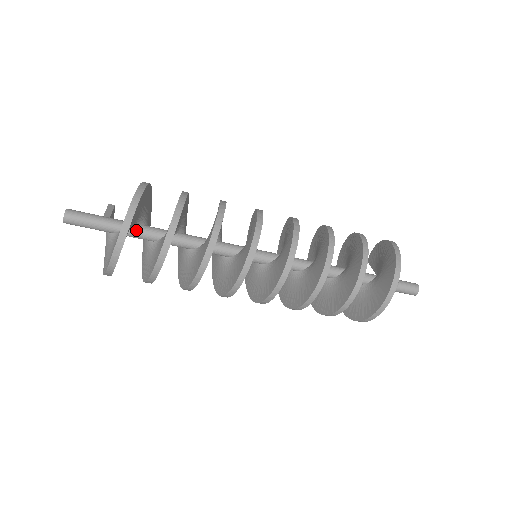
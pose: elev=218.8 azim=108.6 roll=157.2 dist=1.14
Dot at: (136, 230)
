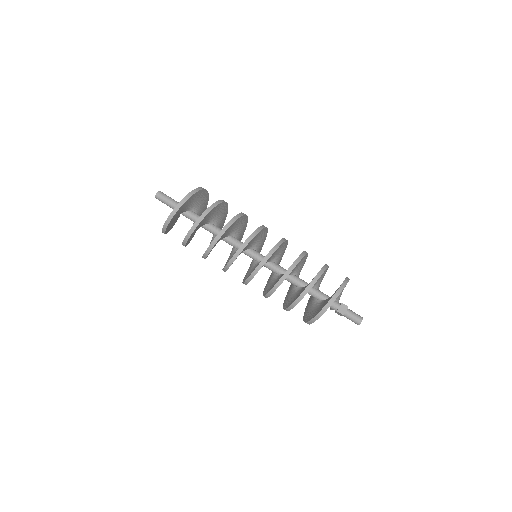
Dot at: (192, 212)
